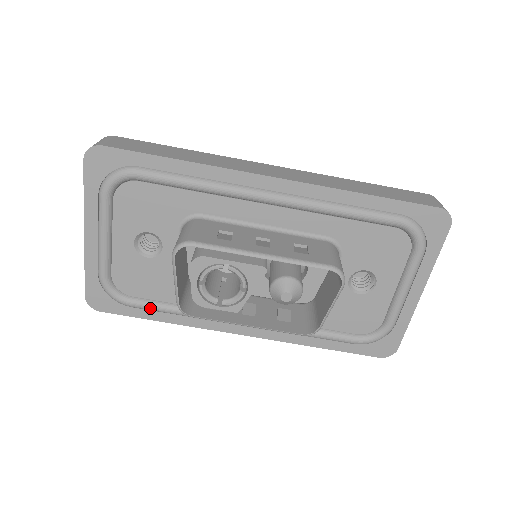
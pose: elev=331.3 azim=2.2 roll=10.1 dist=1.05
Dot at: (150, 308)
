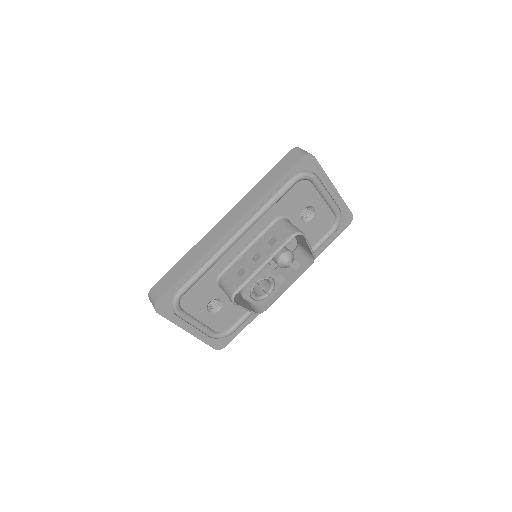
Dot at: (243, 322)
